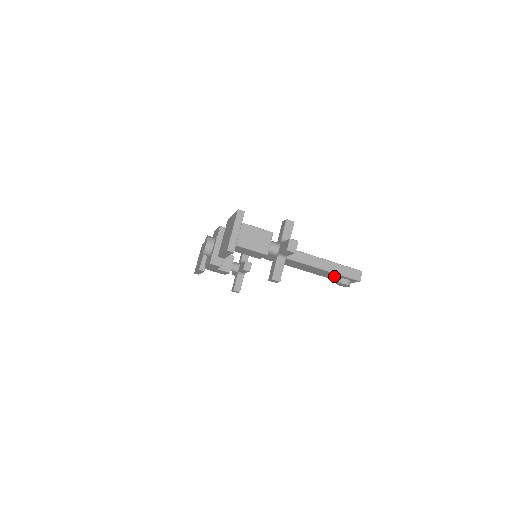
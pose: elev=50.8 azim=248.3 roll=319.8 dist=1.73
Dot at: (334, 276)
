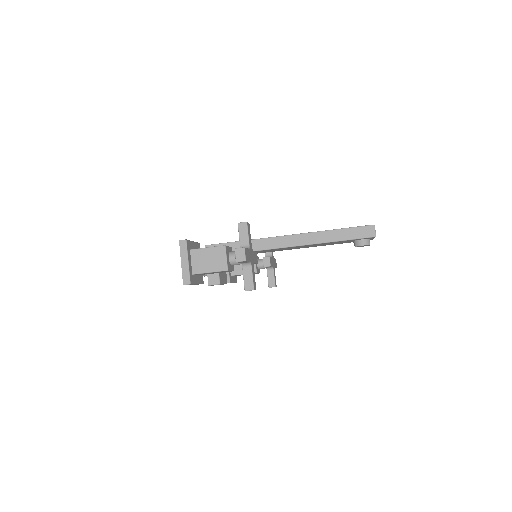
Dot at: (347, 241)
